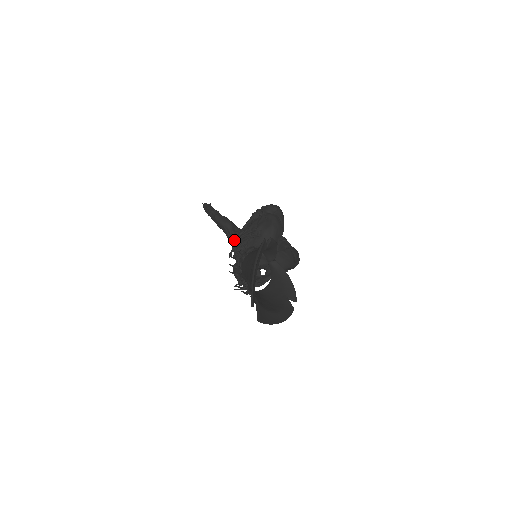
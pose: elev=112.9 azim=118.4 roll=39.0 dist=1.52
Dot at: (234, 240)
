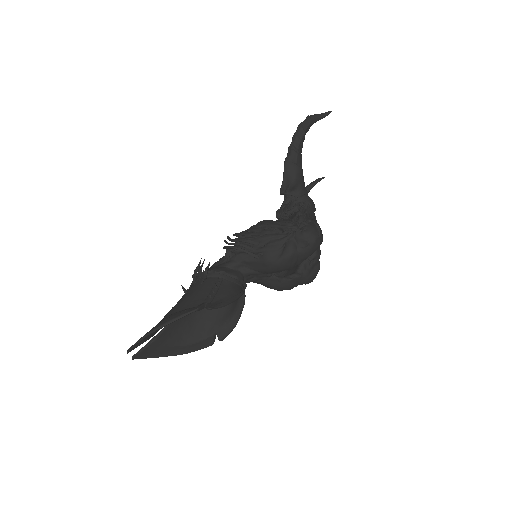
Dot at: (285, 197)
